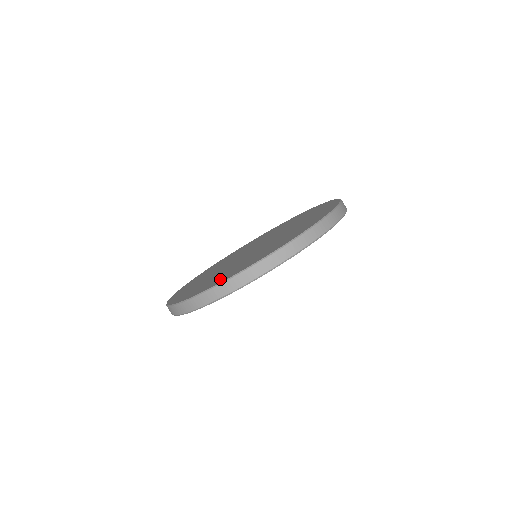
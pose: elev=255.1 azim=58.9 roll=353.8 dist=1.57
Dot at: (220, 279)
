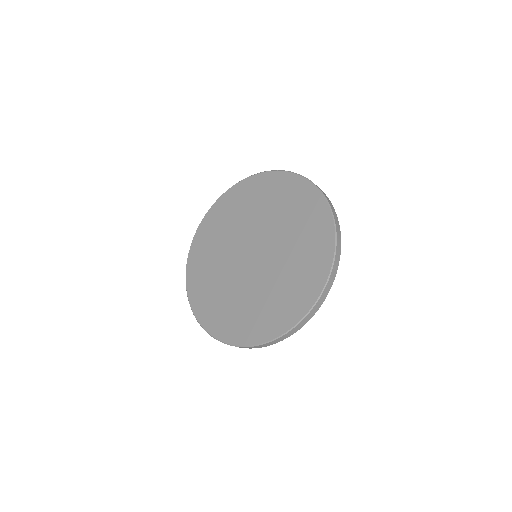
Dot at: (259, 328)
